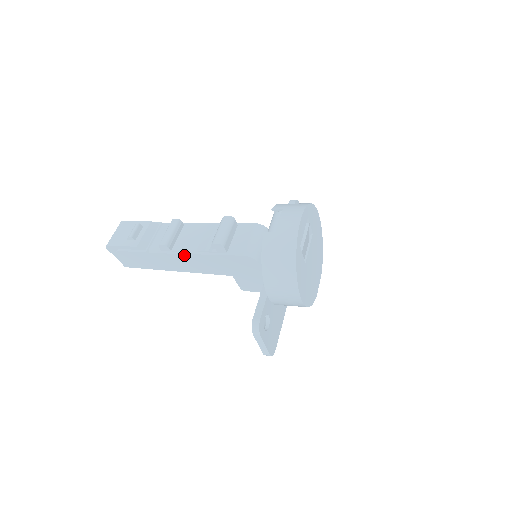
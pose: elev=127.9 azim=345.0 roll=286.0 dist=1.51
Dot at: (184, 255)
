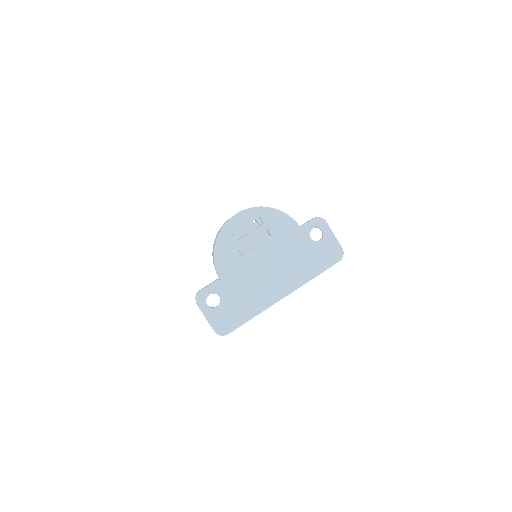
Dot at: occluded
